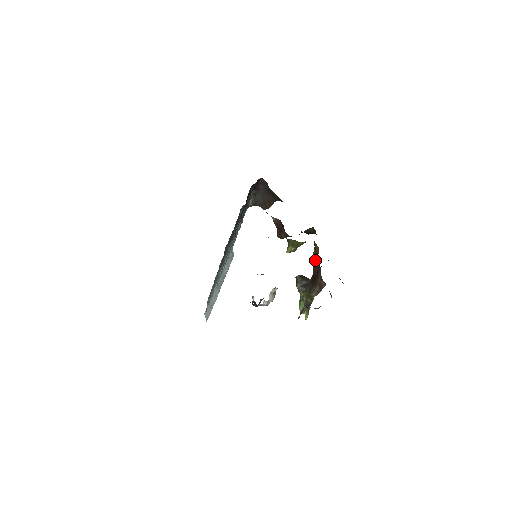
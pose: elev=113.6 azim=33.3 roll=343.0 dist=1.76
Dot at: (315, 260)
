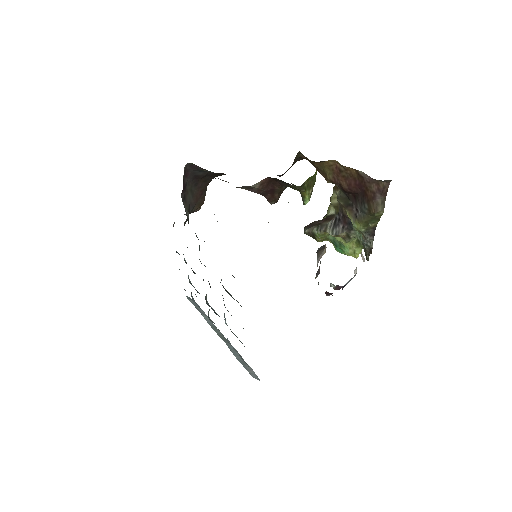
Dot at: (341, 178)
